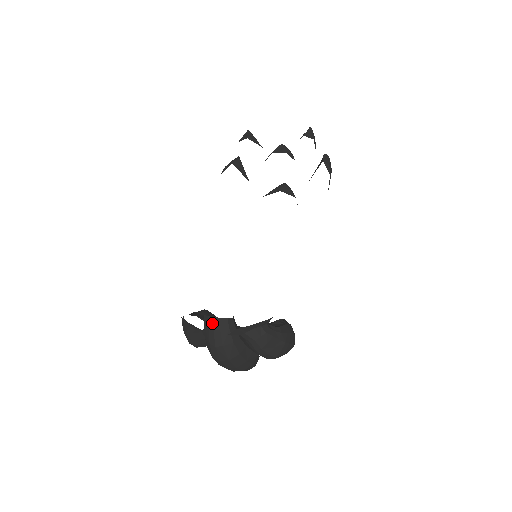
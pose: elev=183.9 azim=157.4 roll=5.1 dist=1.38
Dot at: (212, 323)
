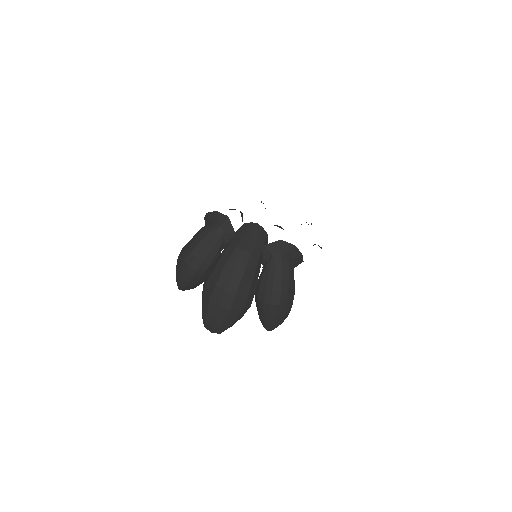
Dot at: (253, 228)
